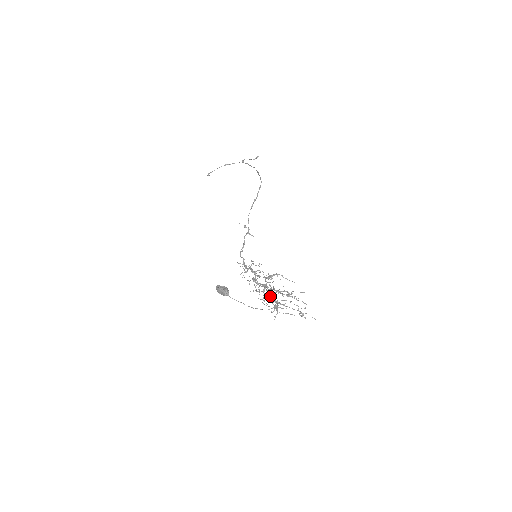
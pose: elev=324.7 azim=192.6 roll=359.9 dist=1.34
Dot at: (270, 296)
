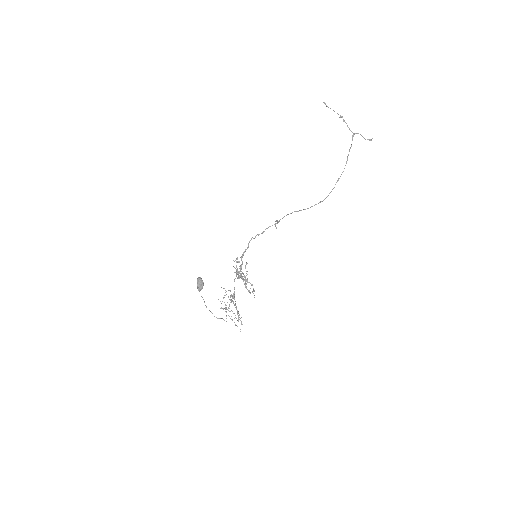
Dot at: (232, 296)
